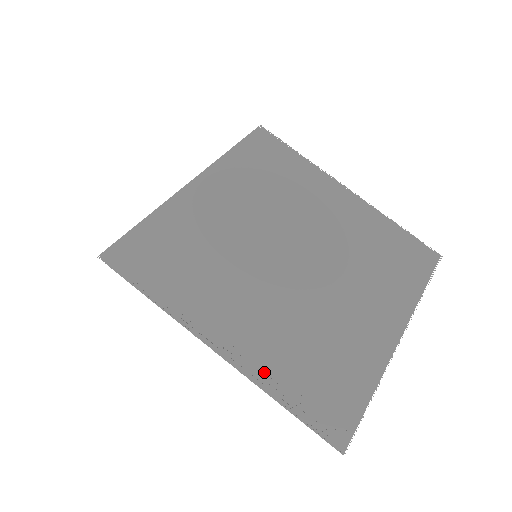
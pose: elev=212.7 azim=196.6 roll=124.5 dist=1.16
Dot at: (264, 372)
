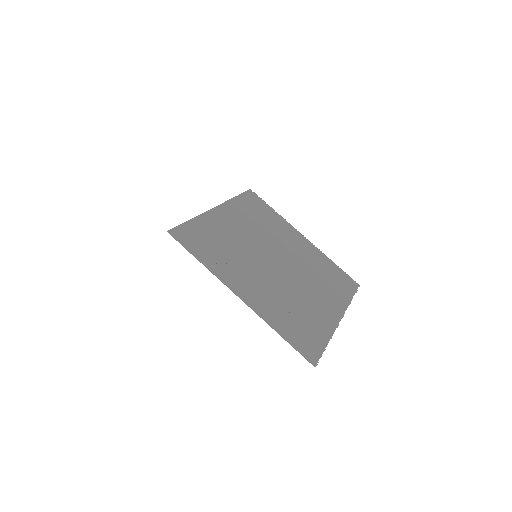
Dot at: (267, 315)
